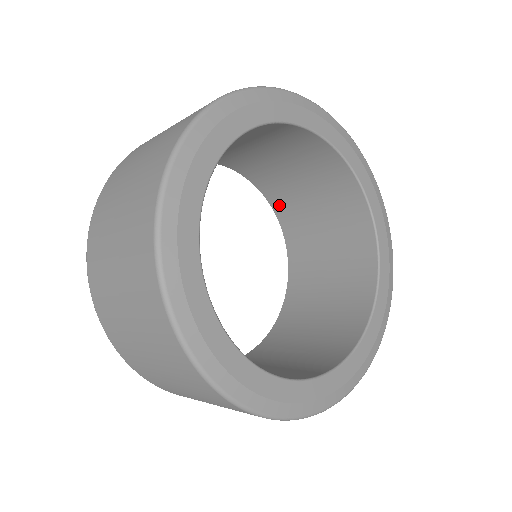
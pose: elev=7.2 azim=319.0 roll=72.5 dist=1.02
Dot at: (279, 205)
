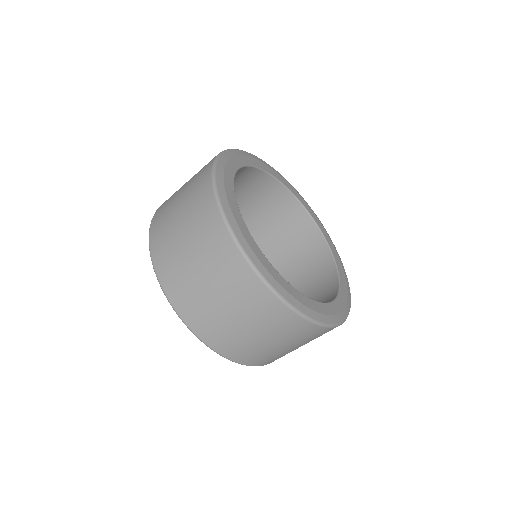
Dot at: occluded
